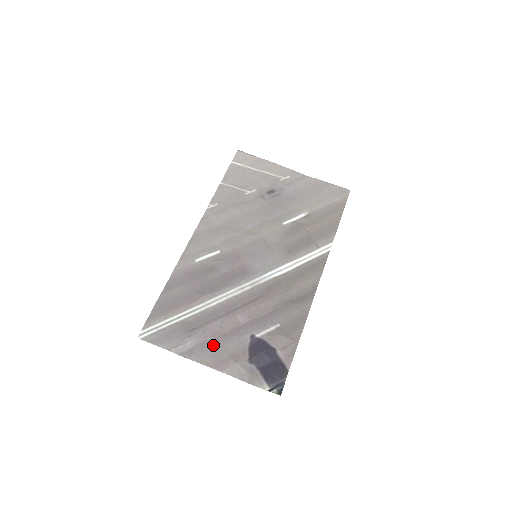
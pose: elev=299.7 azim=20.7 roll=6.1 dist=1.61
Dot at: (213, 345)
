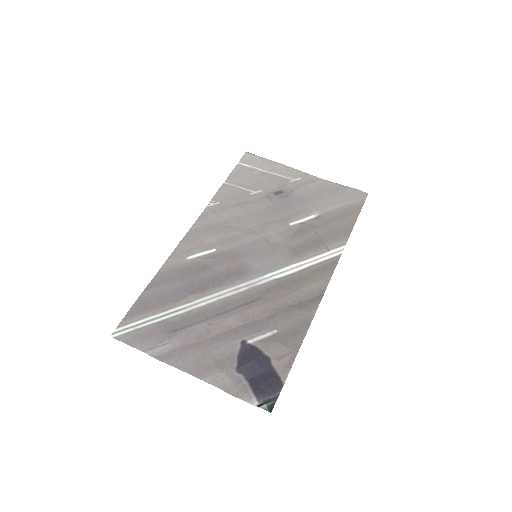
Dot at: (196, 349)
